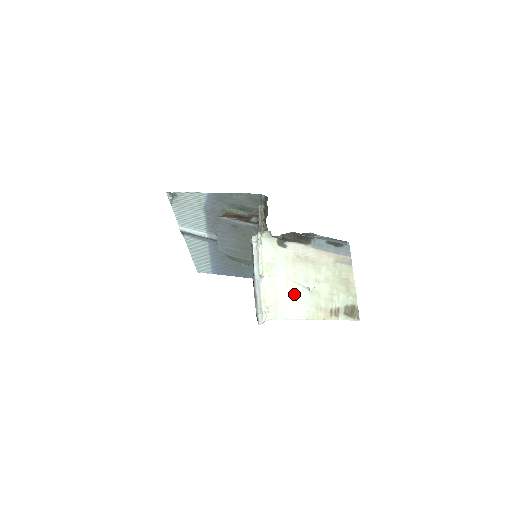
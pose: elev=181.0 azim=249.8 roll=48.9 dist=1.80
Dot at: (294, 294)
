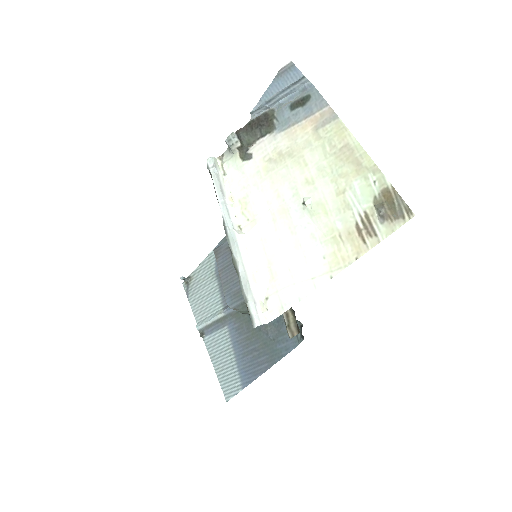
Dot at: (290, 233)
